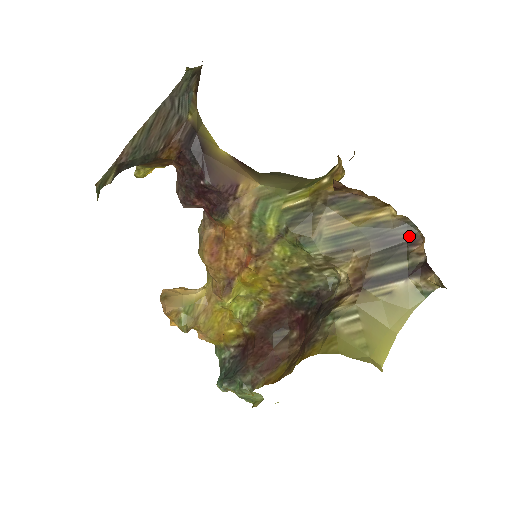
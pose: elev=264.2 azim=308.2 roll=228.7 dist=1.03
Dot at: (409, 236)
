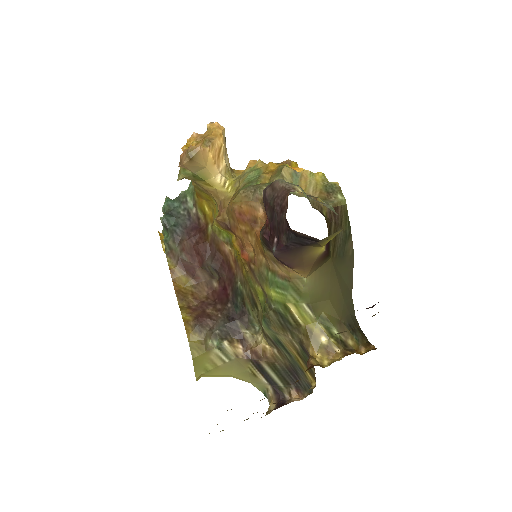
Dot at: (303, 387)
